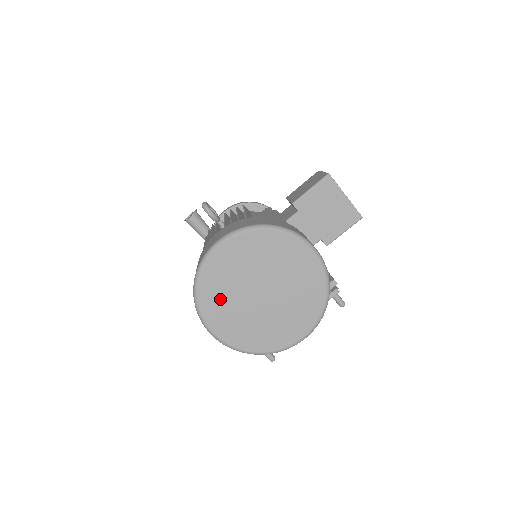
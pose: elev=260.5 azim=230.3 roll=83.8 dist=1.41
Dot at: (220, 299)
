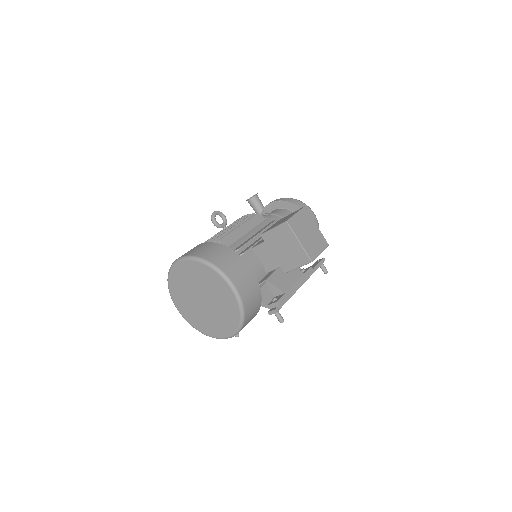
Dot at: (180, 294)
